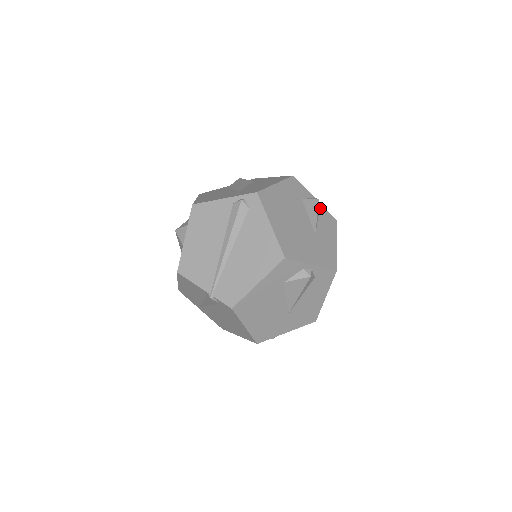
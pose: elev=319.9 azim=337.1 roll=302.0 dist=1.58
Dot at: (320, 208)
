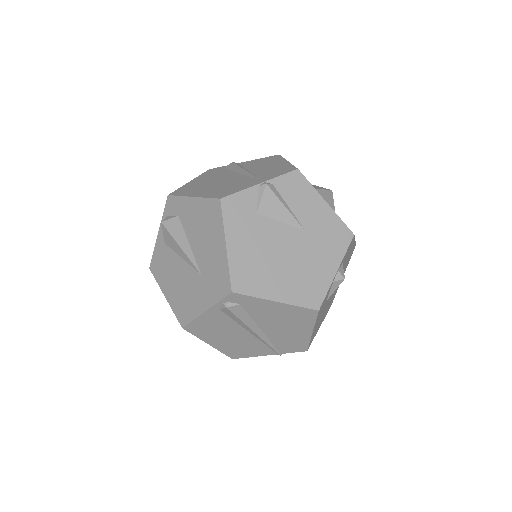
Dot at: (275, 187)
